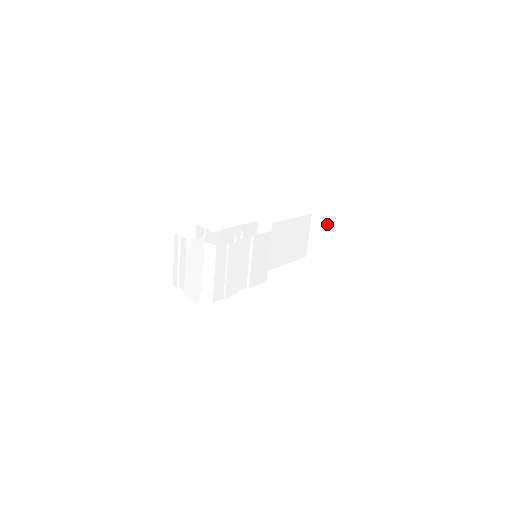
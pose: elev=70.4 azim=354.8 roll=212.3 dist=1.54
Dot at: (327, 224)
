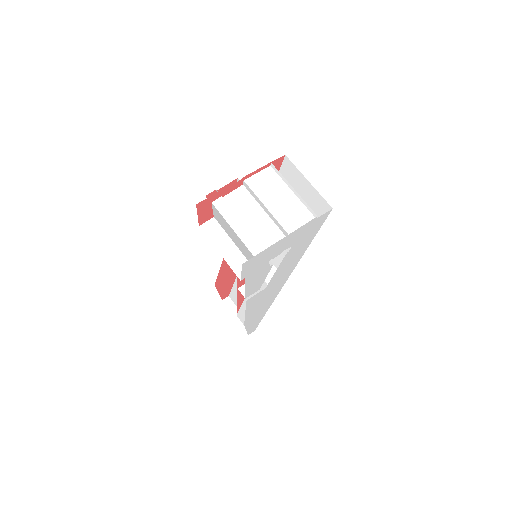
Dot at: occluded
